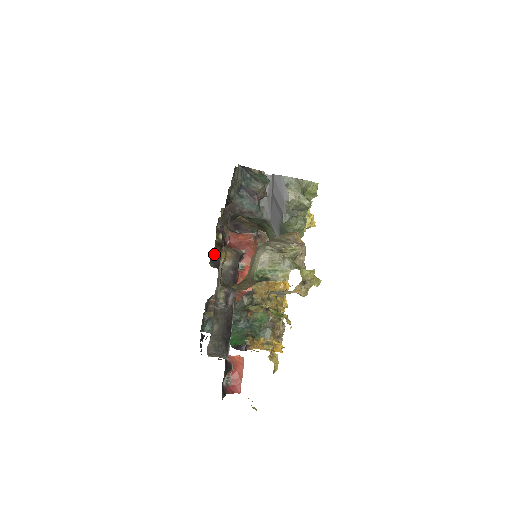
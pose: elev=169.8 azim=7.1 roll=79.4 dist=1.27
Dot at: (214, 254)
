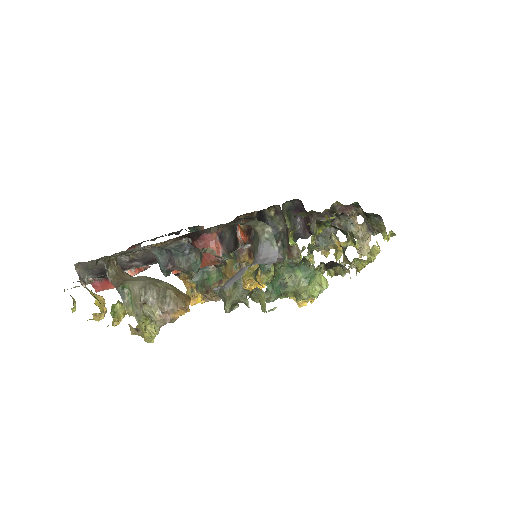
Dot at: occluded
